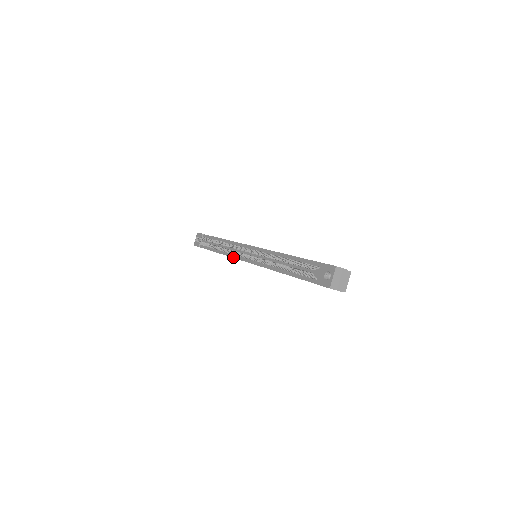
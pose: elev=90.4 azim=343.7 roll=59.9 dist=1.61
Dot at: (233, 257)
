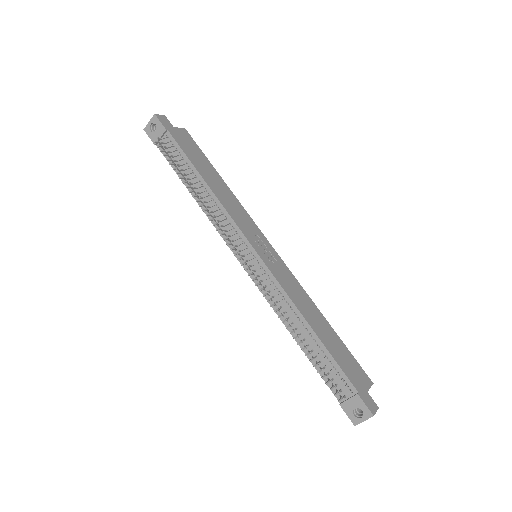
Dot at: (222, 237)
